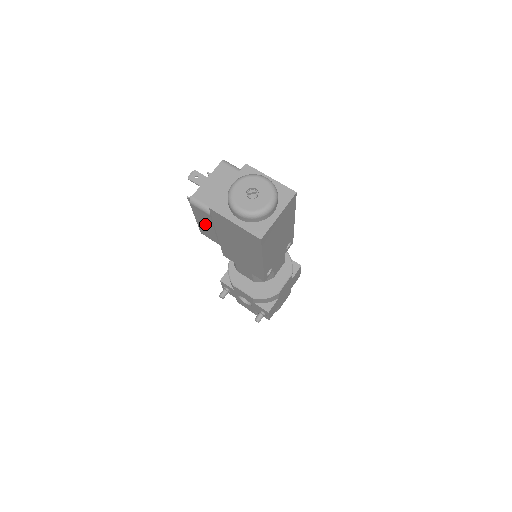
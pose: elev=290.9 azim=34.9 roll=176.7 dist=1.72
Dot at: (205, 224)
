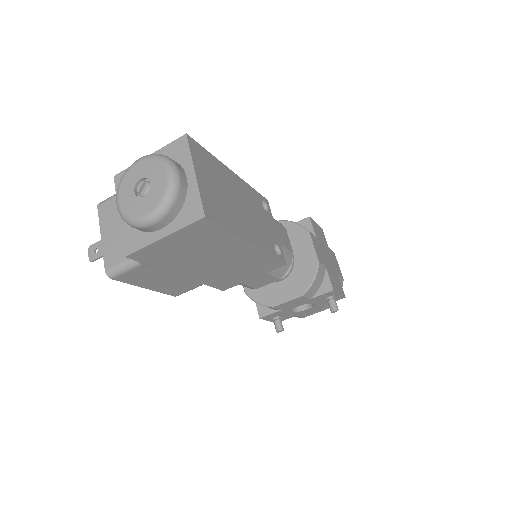
Dot at: (158, 282)
